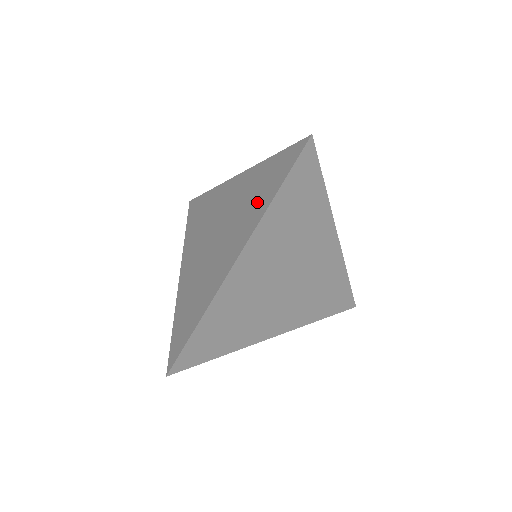
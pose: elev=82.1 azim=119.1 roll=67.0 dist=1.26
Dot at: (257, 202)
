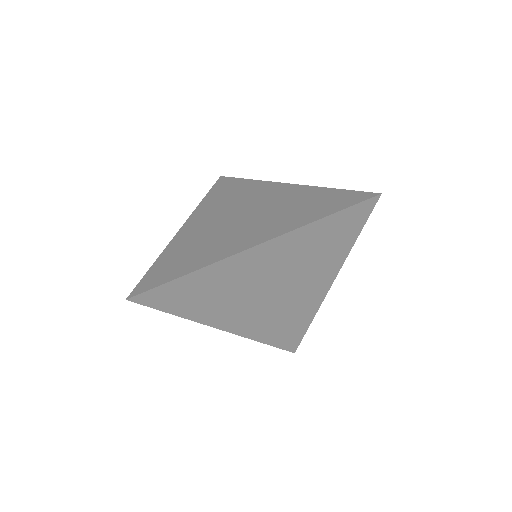
Dot at: (300, 213)
